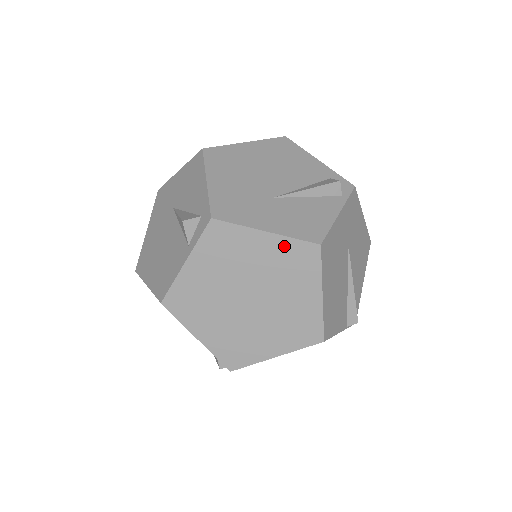
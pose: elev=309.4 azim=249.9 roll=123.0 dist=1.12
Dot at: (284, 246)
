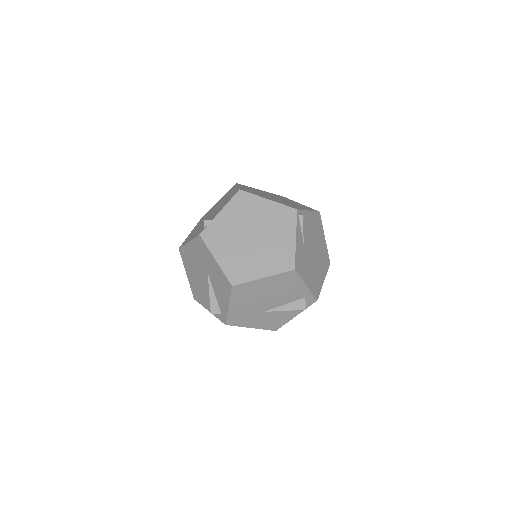
Dot at: occluded
